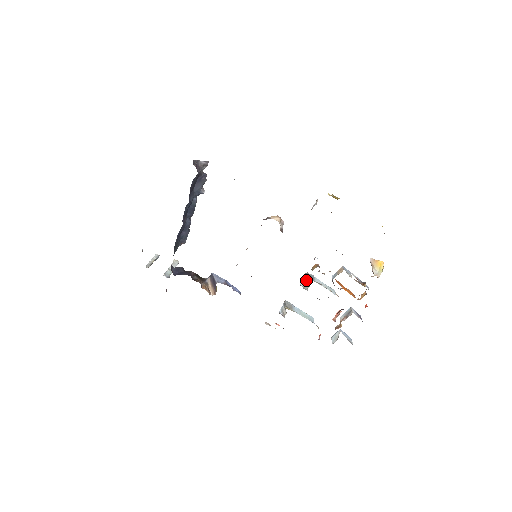
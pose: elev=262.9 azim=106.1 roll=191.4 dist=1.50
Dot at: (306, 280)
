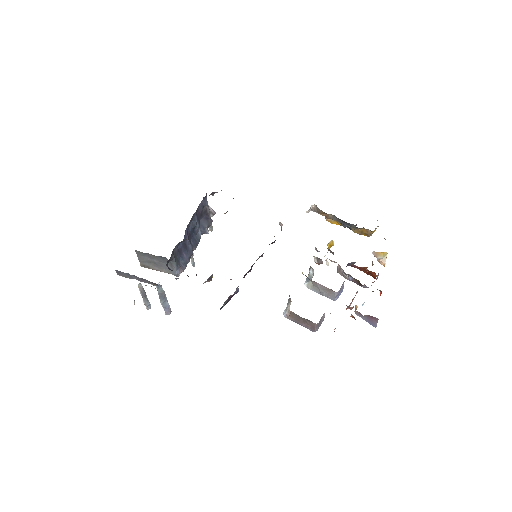
Dot at: (310, 276)
